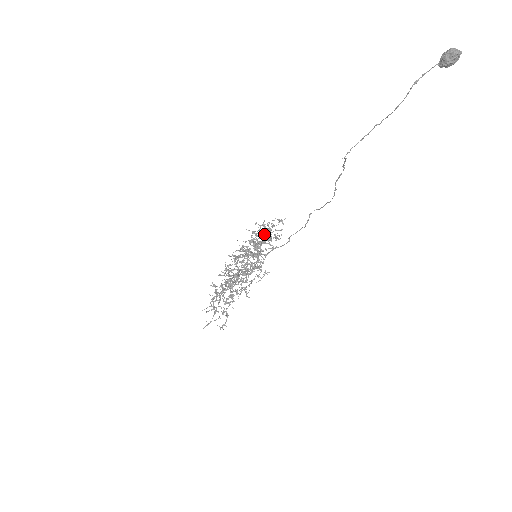
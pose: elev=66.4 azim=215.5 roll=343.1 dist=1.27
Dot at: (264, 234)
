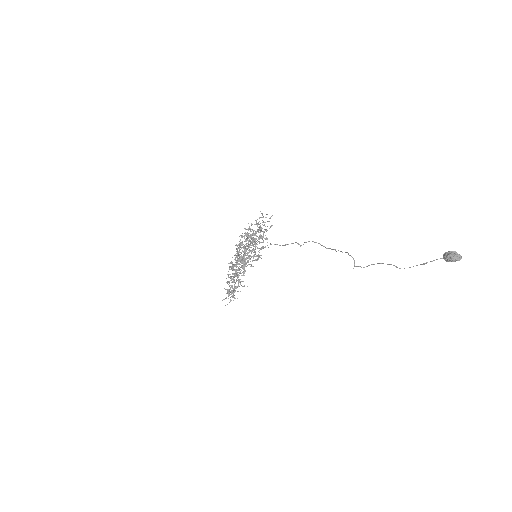
Dot at: (263, 247)
